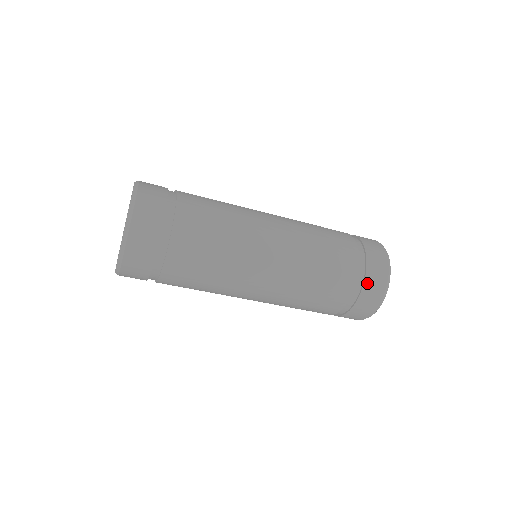
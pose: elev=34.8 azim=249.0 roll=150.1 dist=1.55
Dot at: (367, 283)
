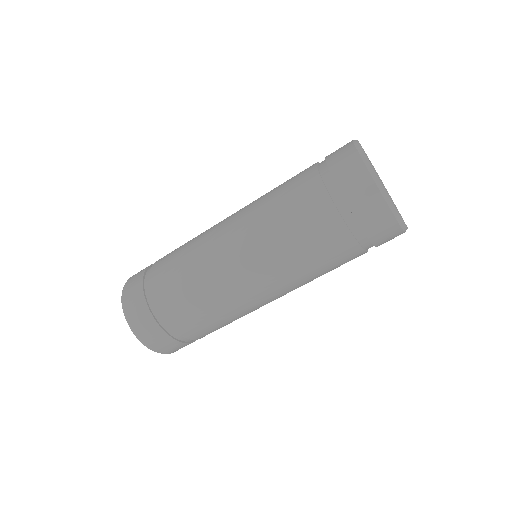
Dot at: (329, 158)
